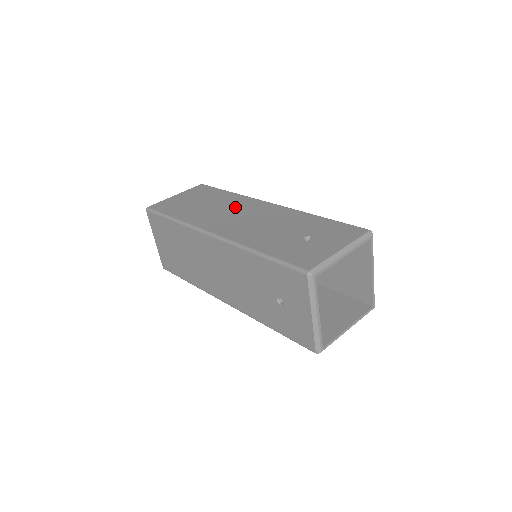
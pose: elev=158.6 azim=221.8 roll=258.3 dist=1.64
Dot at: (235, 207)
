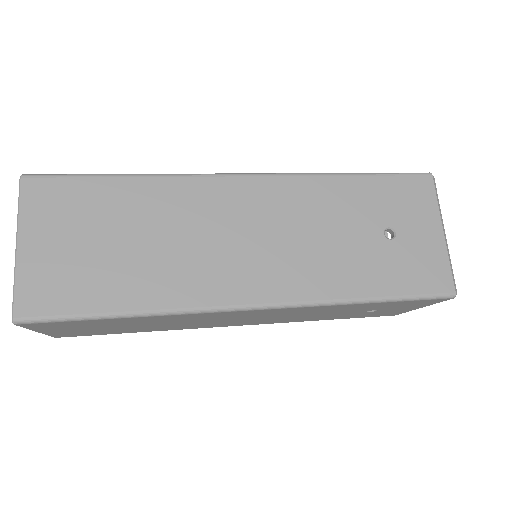
Dot at: occluded
